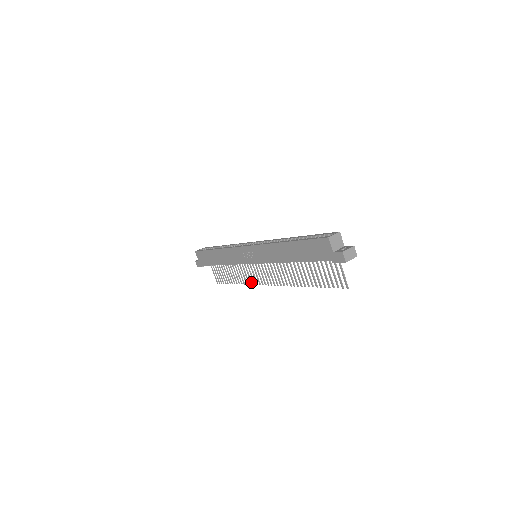
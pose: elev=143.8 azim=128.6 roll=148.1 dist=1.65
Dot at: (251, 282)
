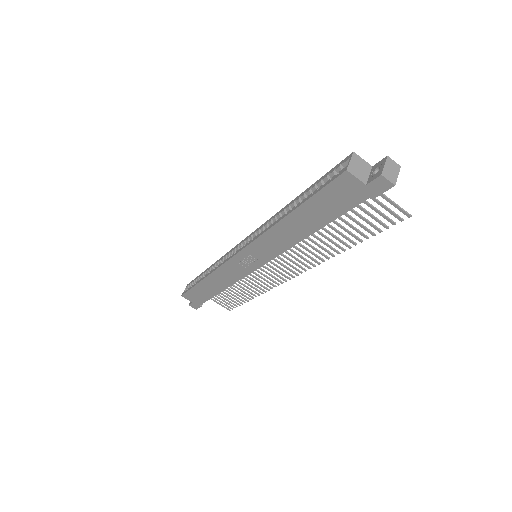
Dot at: (269, 287)
